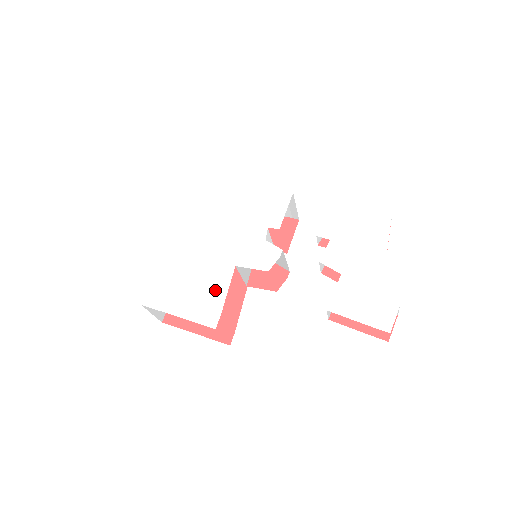
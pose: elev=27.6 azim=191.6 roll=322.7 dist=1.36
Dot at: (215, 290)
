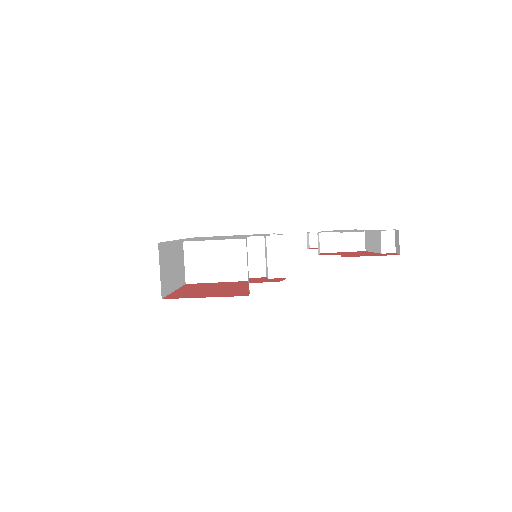
Dot at: occluded
